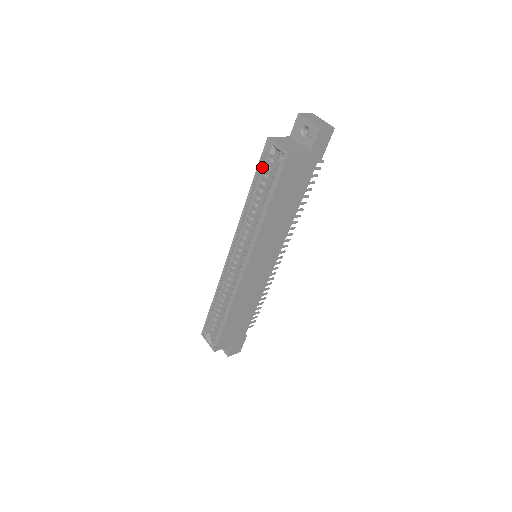
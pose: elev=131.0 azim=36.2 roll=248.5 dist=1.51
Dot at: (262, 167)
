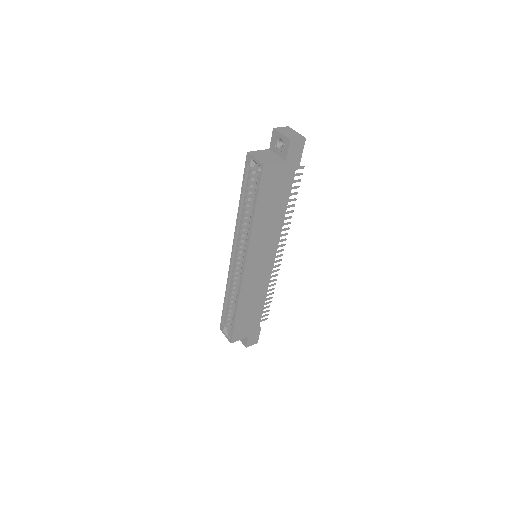
Dot at: (247, 178)
